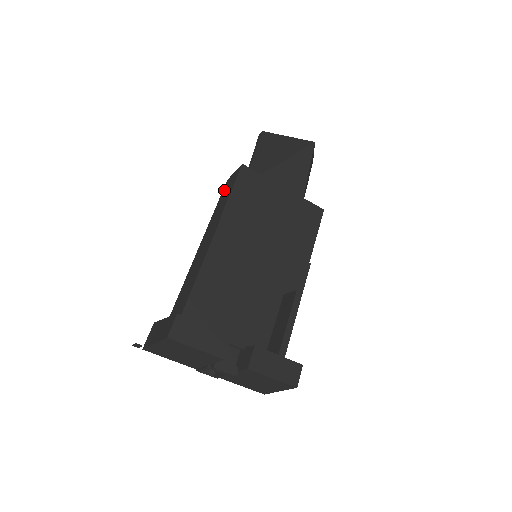
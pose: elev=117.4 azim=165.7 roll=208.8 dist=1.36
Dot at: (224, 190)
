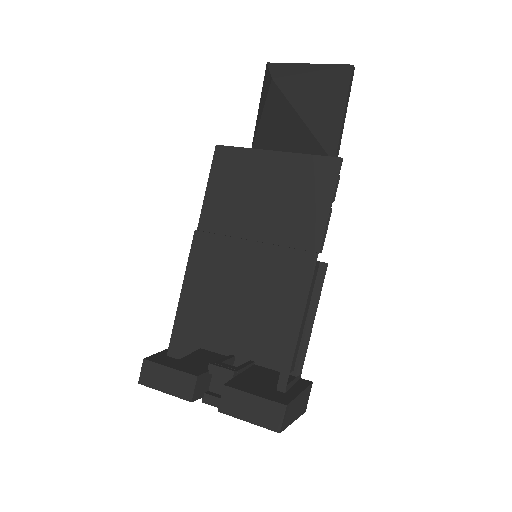
Dot at: occluded
